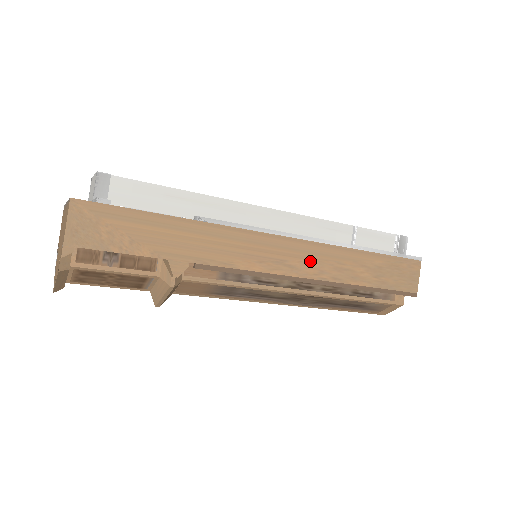
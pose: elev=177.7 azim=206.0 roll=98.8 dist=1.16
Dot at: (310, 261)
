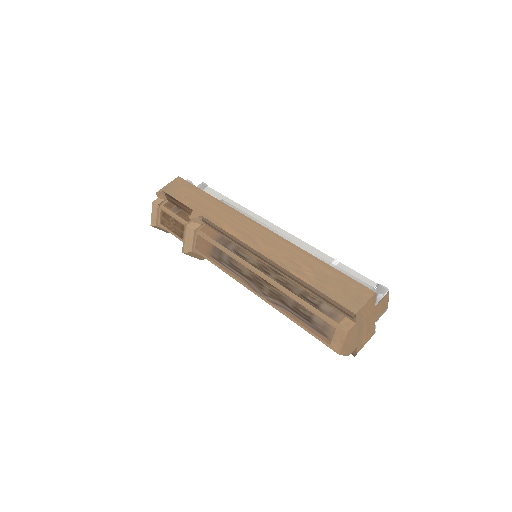
Dot at: (270, 245)
